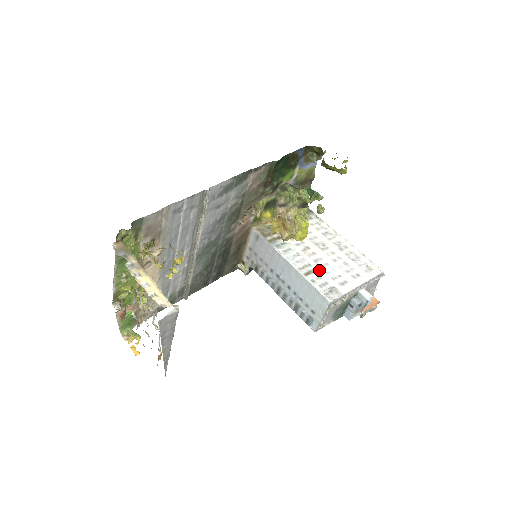
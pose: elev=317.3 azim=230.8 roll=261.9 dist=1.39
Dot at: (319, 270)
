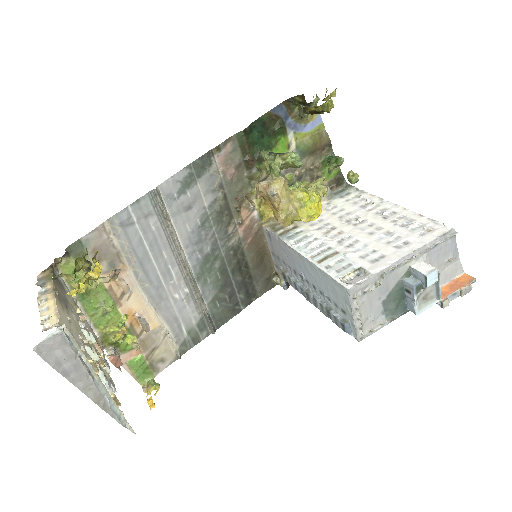
Dot at: (342, 251)
